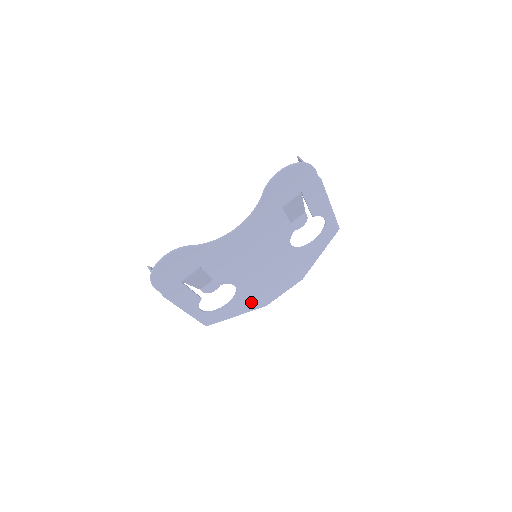
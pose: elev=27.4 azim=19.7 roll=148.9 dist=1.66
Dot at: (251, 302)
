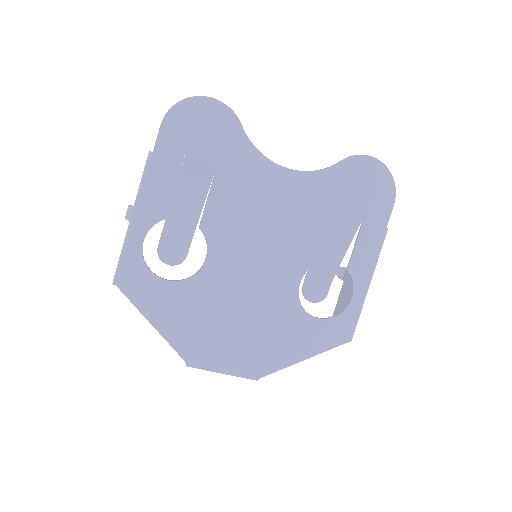
Dot at: (186, 324)
